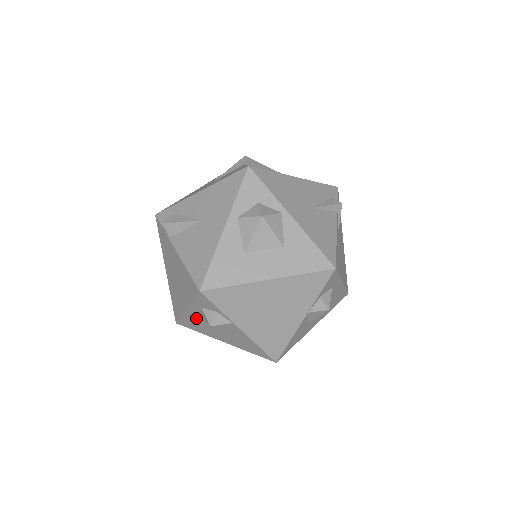
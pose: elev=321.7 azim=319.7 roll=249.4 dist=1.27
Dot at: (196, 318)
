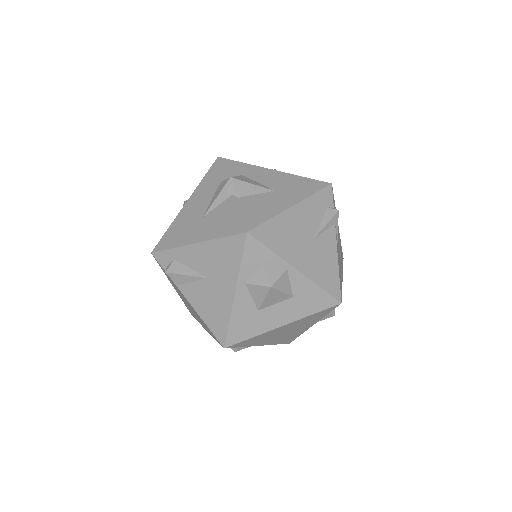
Dot at: occluded
